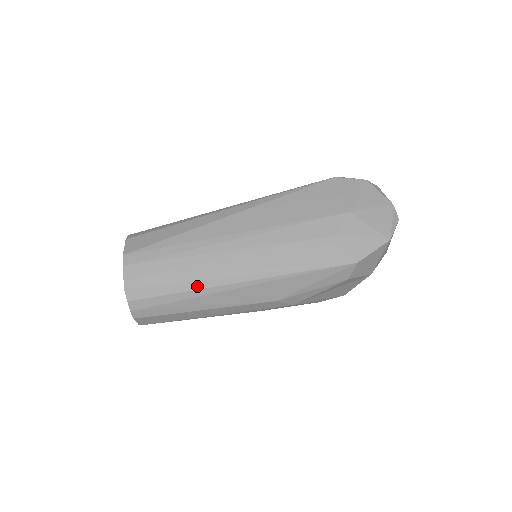
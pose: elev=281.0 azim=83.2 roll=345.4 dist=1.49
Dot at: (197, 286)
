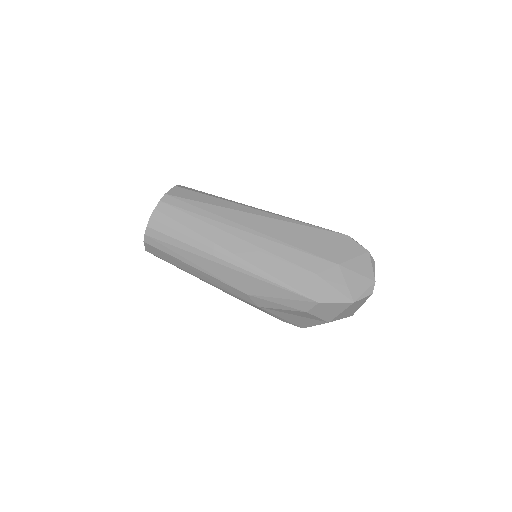
Dot at: (198, 246)
